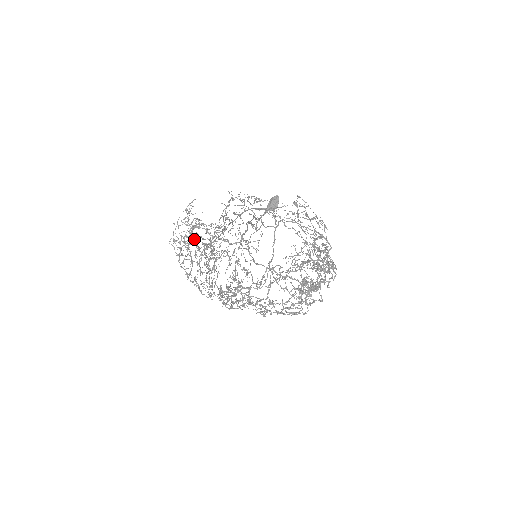
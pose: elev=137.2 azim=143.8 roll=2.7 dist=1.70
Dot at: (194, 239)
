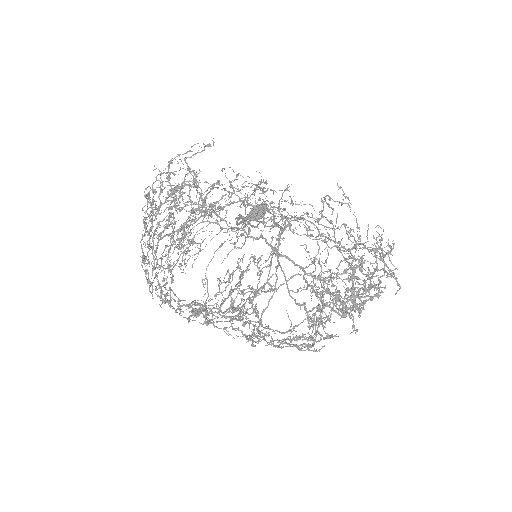
Dot at: occluded
